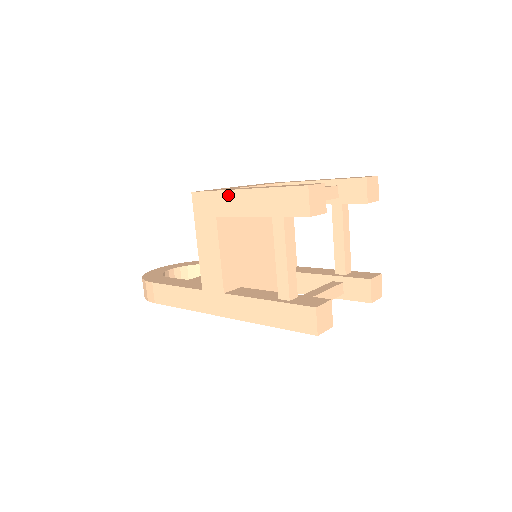
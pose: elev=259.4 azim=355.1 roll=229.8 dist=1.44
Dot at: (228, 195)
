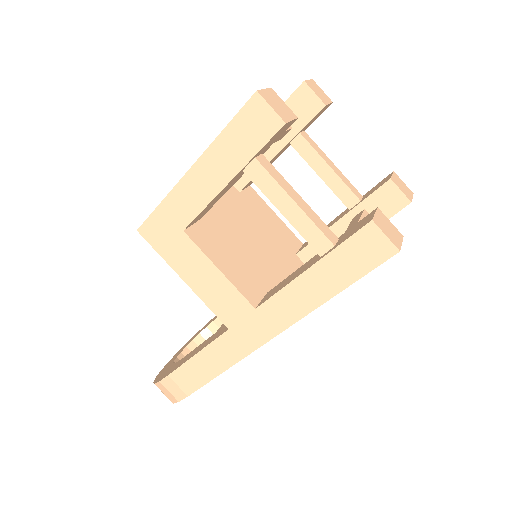
Dot at: (178, 193)
